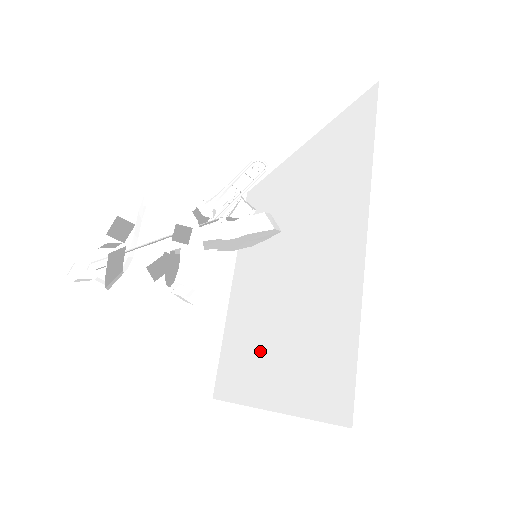
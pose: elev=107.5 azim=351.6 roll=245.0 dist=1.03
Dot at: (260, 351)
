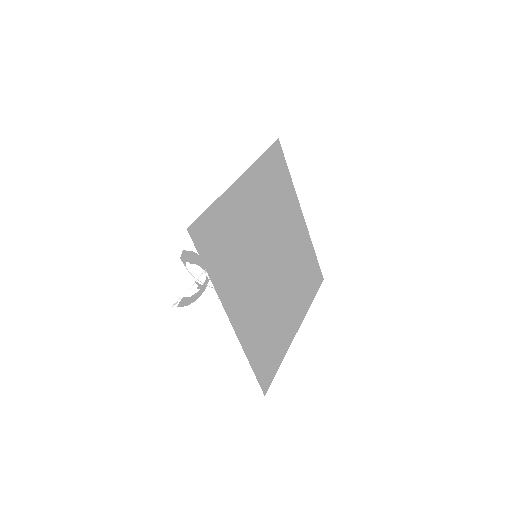
Dot at: (293, 296)
